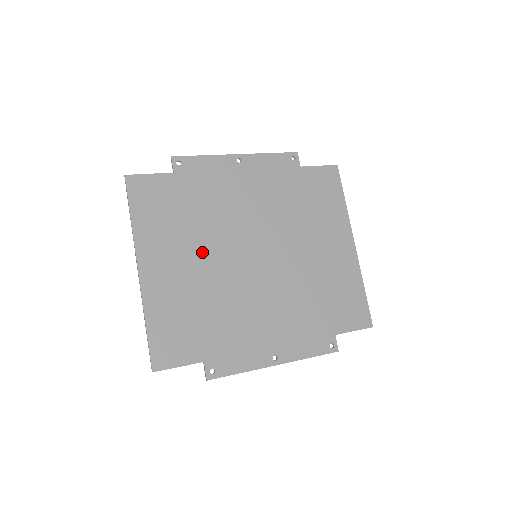
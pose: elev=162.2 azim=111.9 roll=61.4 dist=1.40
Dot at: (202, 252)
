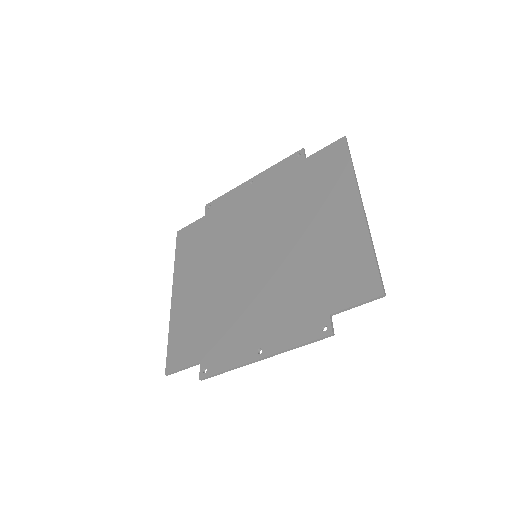
Dot at: (214, 267)
